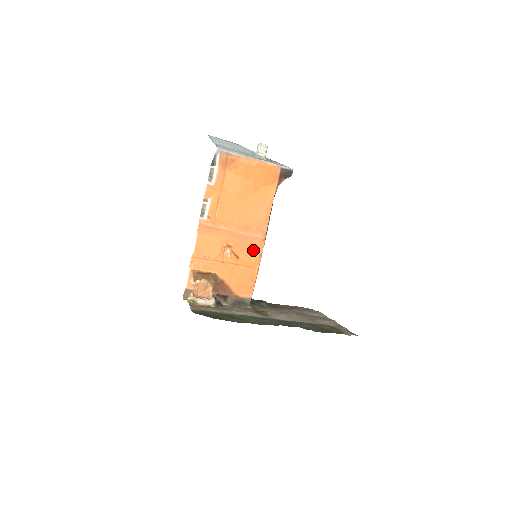
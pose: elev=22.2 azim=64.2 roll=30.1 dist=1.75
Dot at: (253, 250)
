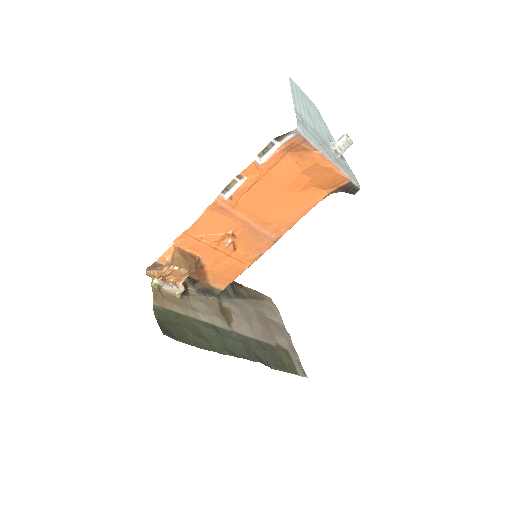
Dot at: (257, 247)
